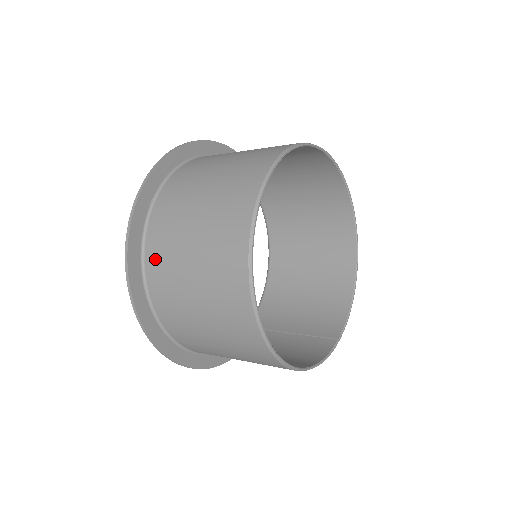
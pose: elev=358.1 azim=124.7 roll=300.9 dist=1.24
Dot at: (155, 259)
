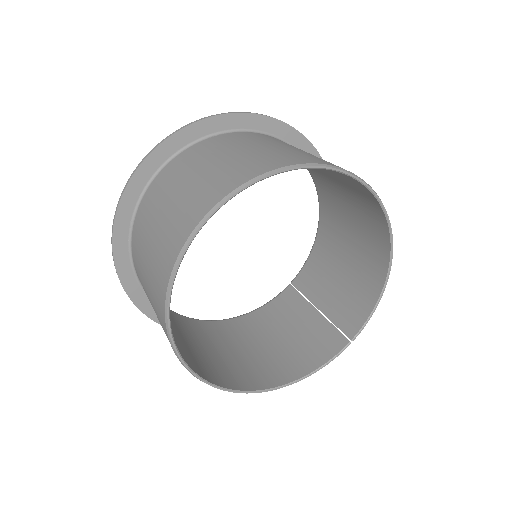
Dot at: (141, 283)
